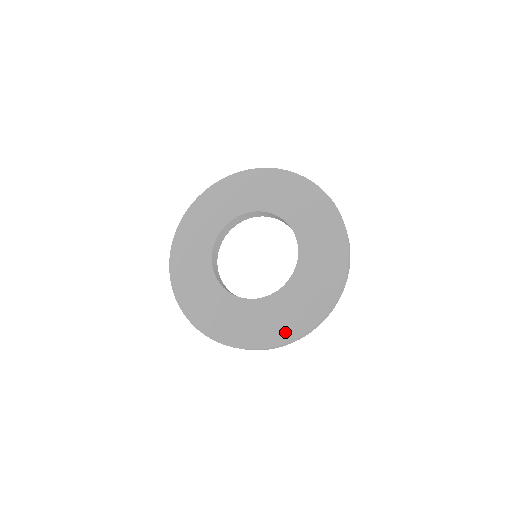
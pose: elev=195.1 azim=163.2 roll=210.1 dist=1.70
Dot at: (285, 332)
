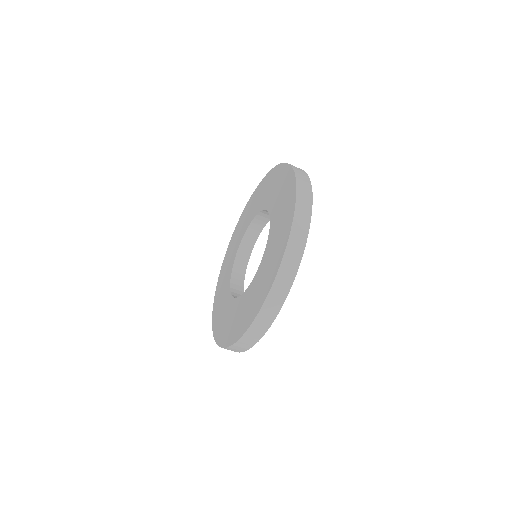
Dot at: (290, 199)
